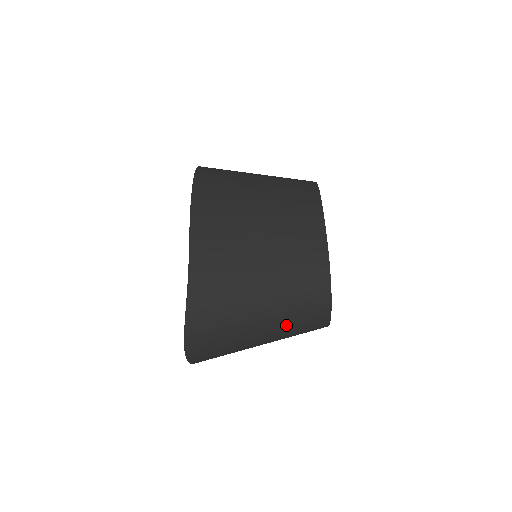
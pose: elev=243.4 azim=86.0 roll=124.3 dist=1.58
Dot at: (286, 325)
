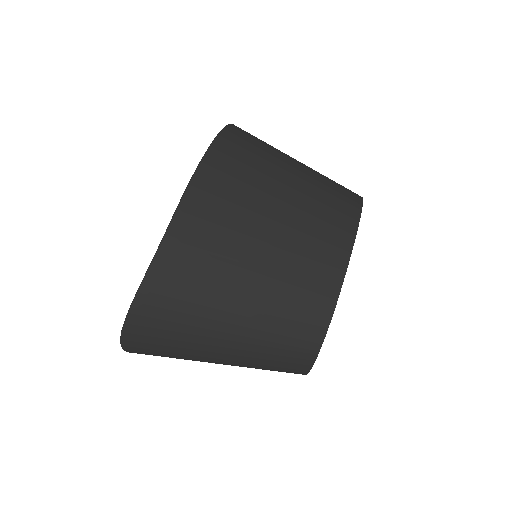
Dot at: (253, 356)
